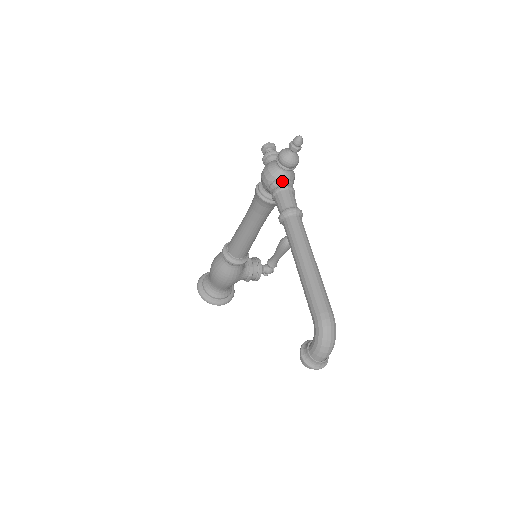
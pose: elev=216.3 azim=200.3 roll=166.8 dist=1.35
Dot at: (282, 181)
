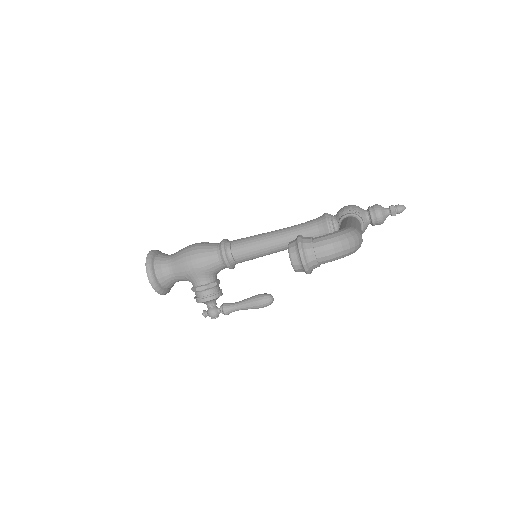
Dot at: (361, 216)
